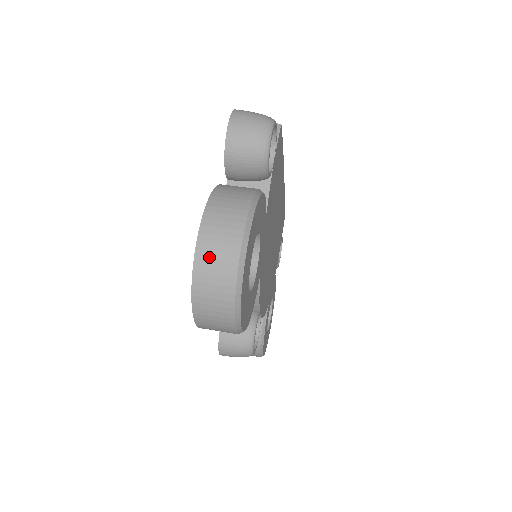
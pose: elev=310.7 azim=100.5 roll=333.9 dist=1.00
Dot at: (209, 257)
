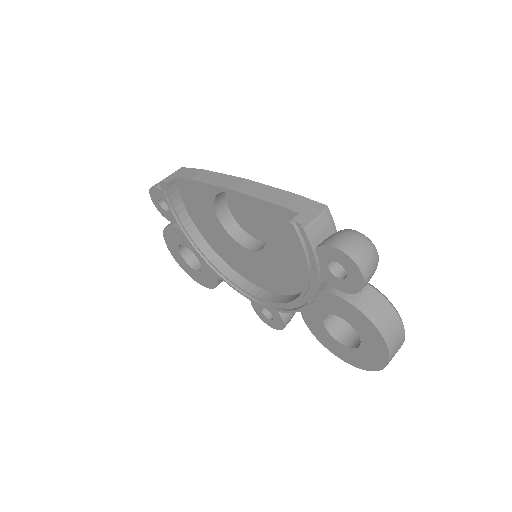
Dot at: occluded
